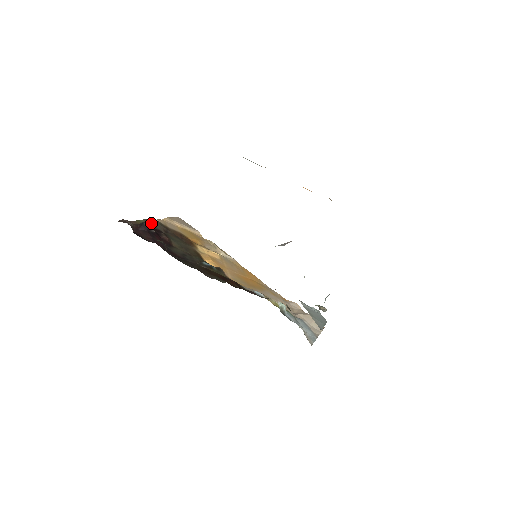
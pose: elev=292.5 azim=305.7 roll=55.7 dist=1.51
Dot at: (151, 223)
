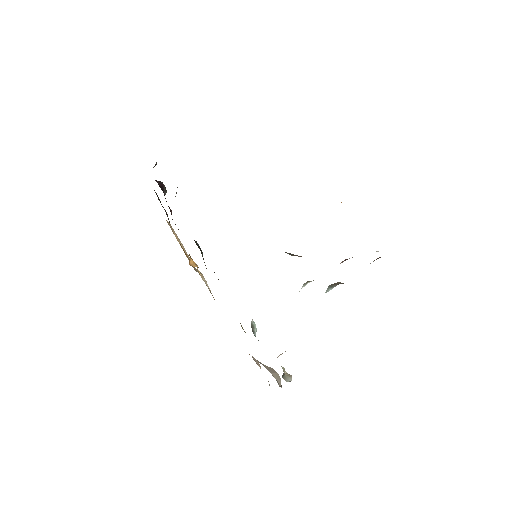
Dot at: (160, 202)
